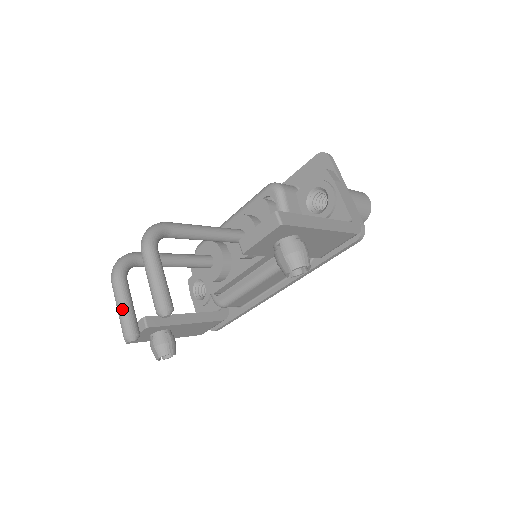
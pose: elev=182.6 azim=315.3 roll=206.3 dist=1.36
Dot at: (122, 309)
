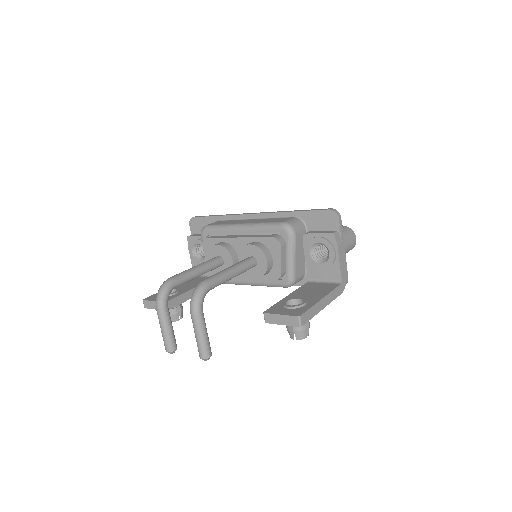
Dot at: (166, 333)
